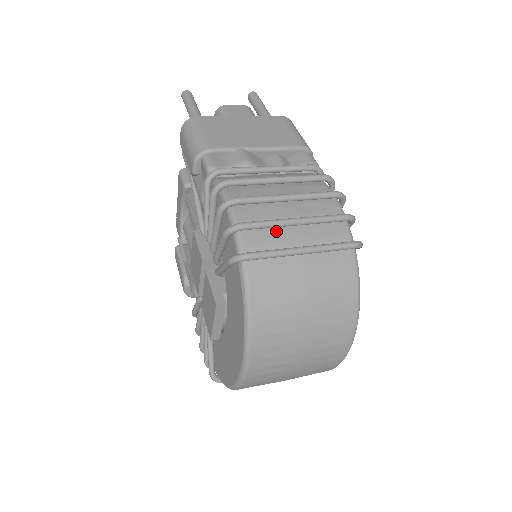
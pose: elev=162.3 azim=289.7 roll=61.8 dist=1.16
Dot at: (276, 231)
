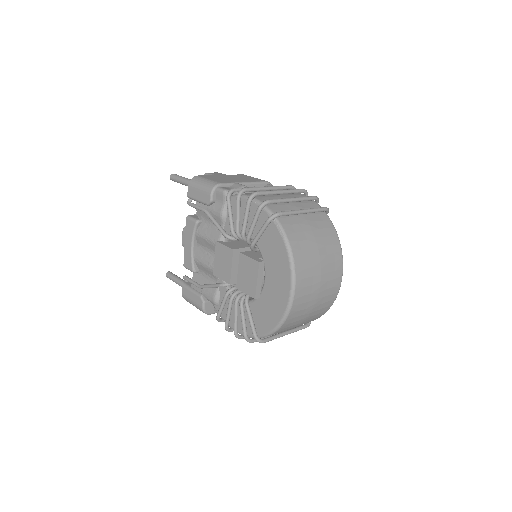
Dot at: (284, 205)
